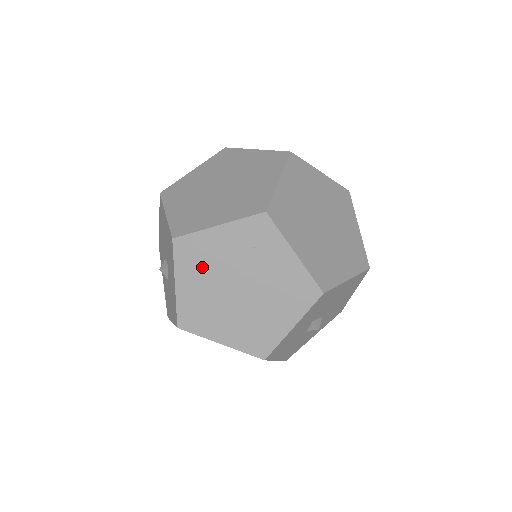
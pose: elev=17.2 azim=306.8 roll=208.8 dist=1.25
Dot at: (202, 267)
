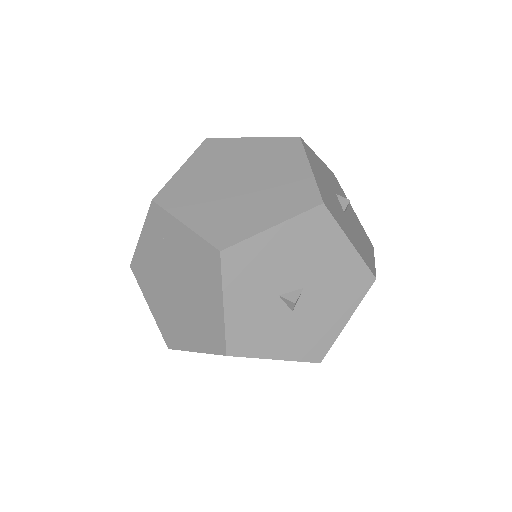
Dot at: (151, 280)
